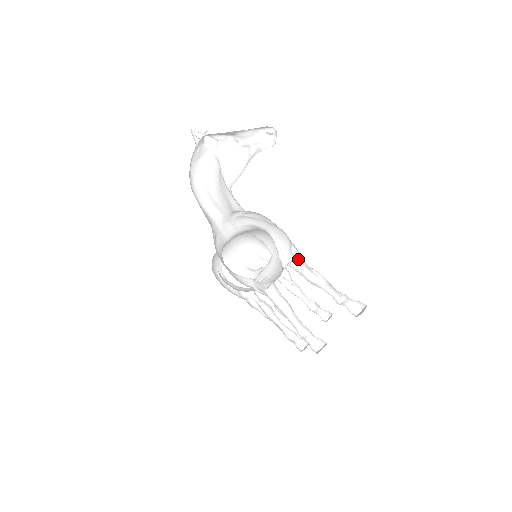
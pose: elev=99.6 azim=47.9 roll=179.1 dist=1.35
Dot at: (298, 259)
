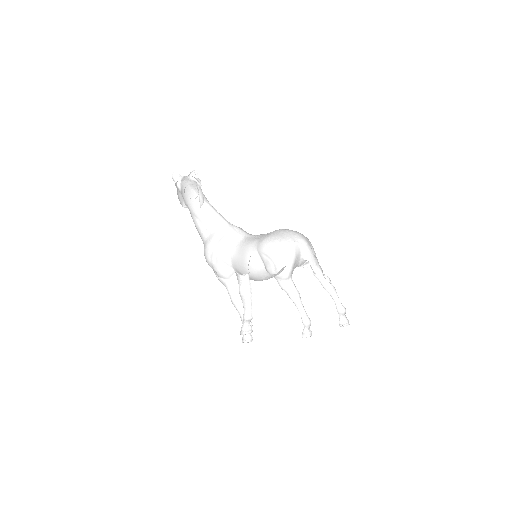
Dot at: occluded
